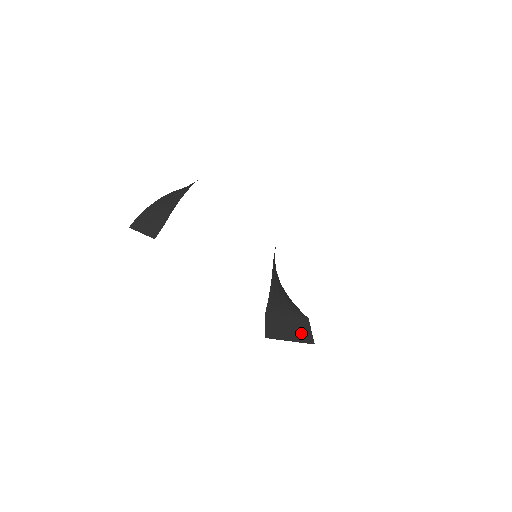
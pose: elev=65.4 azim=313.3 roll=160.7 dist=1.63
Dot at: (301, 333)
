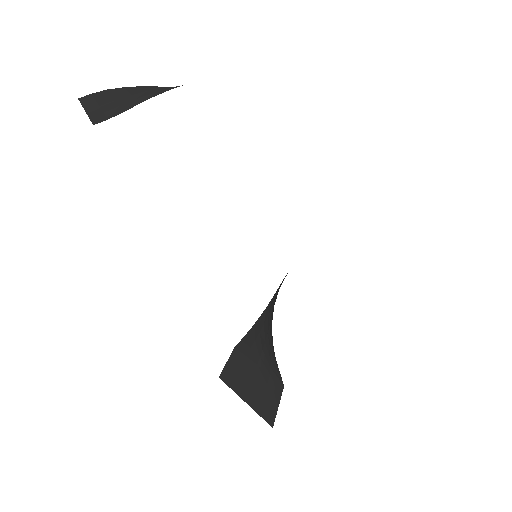
Dot at: (264, 400)
